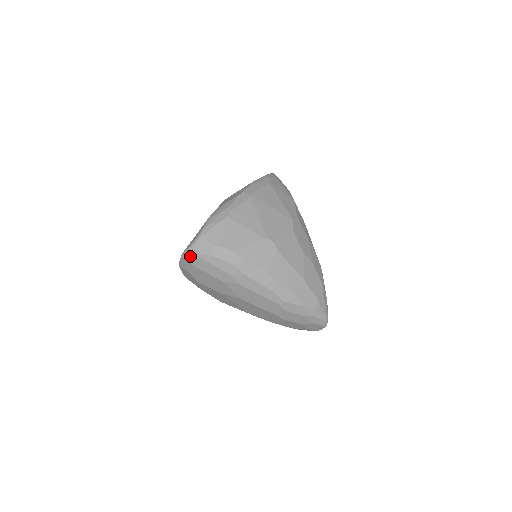
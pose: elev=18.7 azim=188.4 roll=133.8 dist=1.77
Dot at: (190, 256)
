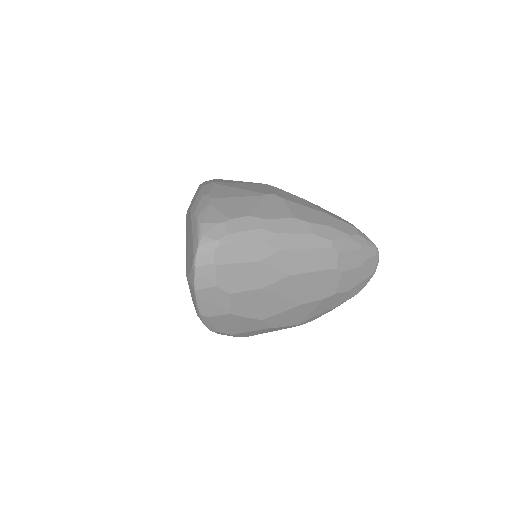
Dot at: (206, 254)
